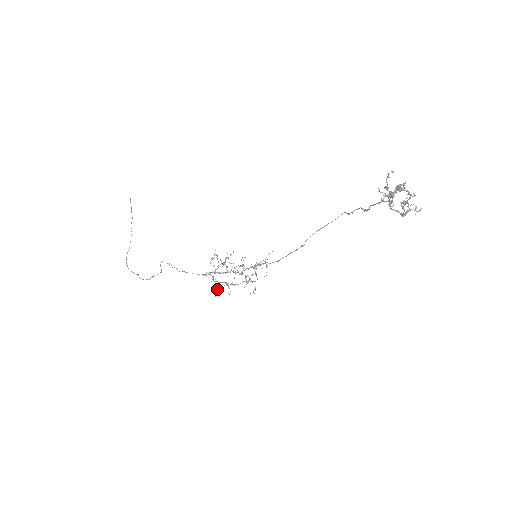
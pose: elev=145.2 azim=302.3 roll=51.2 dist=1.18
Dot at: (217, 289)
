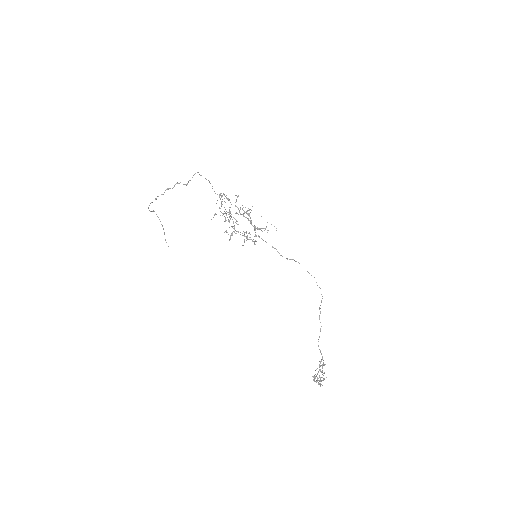
Dot at: occluded
